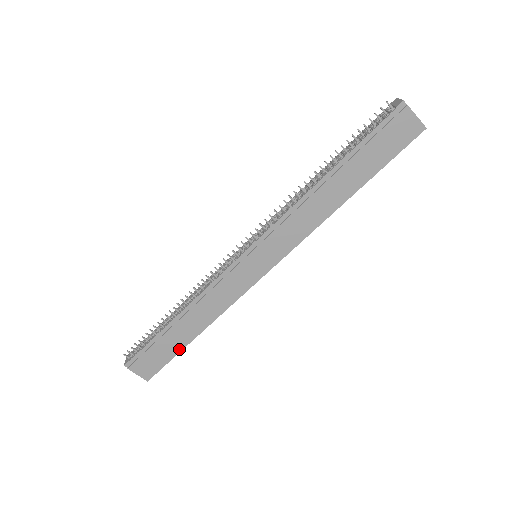
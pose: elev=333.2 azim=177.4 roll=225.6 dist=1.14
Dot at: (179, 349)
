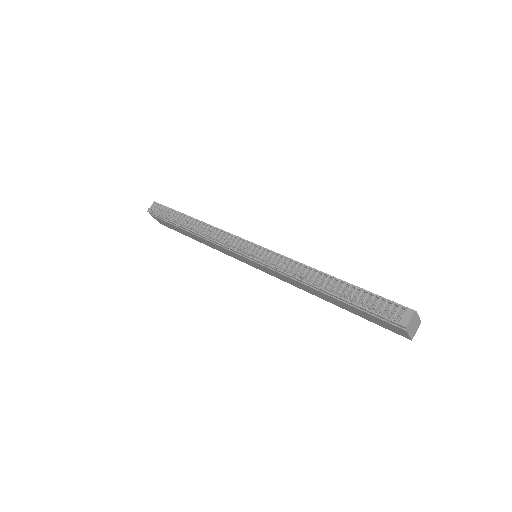
Dot at: (185, 235)
